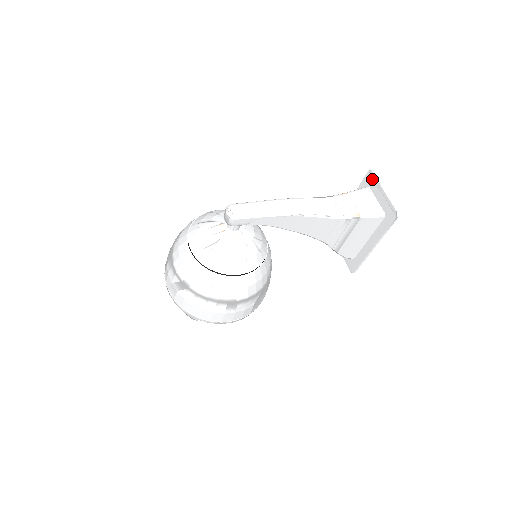
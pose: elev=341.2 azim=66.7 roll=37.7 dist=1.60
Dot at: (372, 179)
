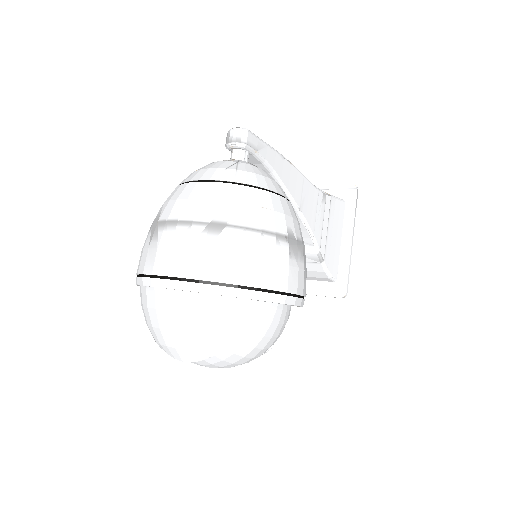
Dot at: occluded
